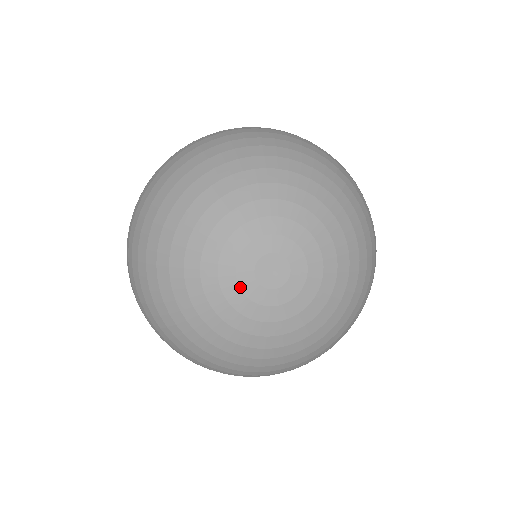
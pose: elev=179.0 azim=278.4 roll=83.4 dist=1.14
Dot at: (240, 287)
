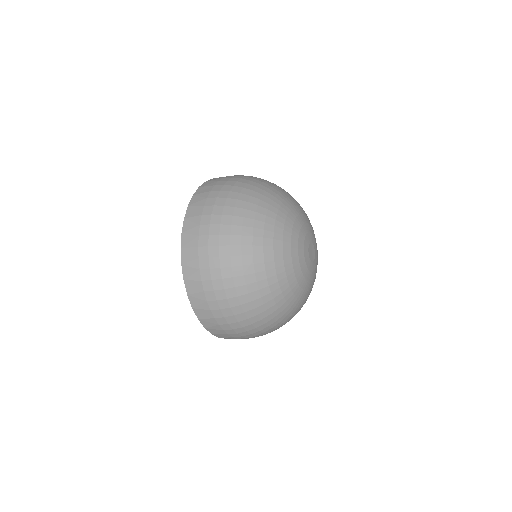
Dot at: (305, 259)
